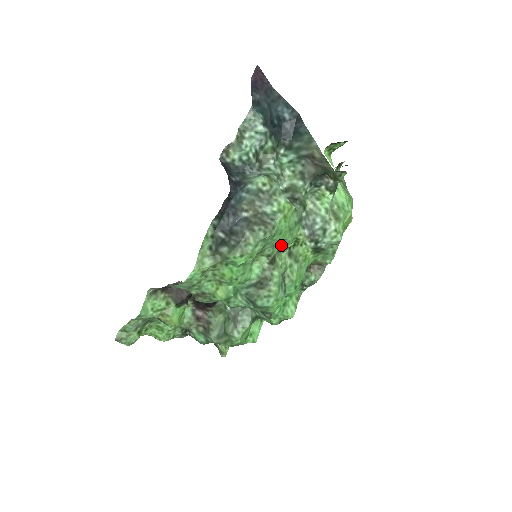
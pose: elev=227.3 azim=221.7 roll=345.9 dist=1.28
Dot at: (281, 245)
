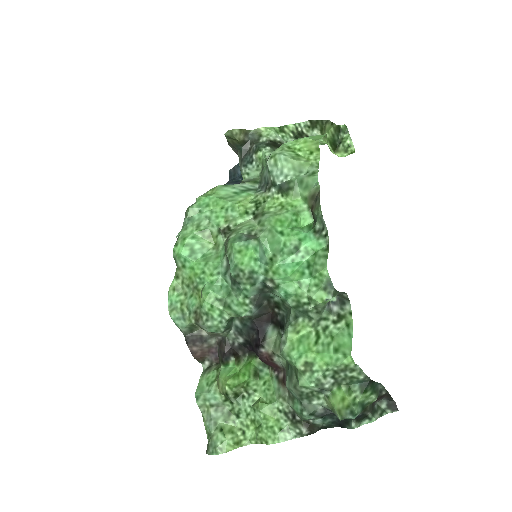
Dot at: (223, 214)
